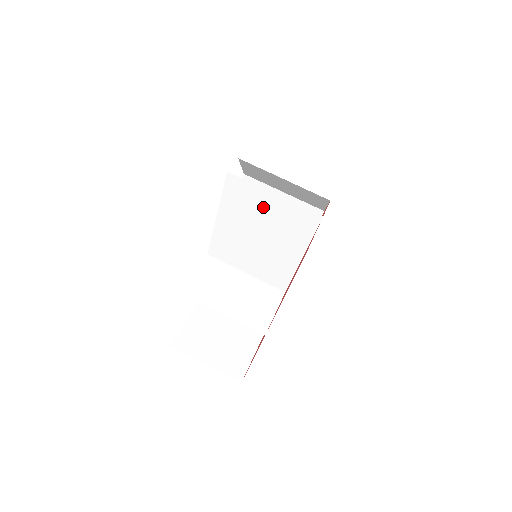
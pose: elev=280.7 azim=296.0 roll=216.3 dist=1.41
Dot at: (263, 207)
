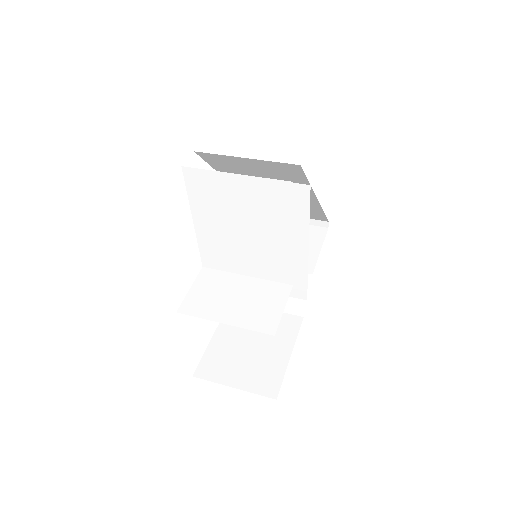
Dot at: (231, 194)
